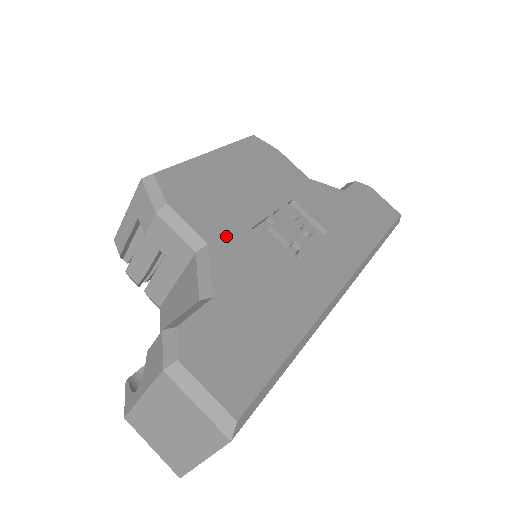
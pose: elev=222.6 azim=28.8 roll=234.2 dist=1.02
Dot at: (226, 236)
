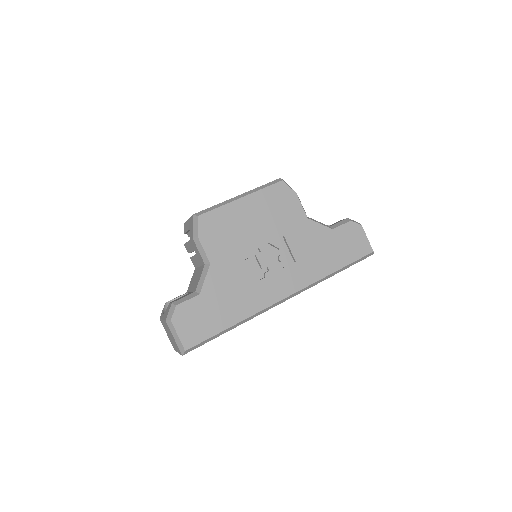
Dot at: (223, 260)
